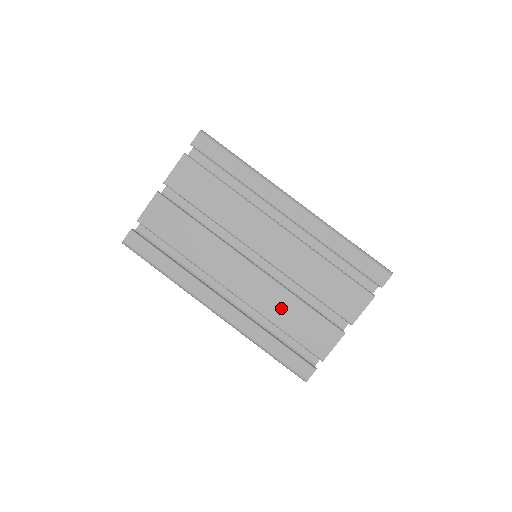
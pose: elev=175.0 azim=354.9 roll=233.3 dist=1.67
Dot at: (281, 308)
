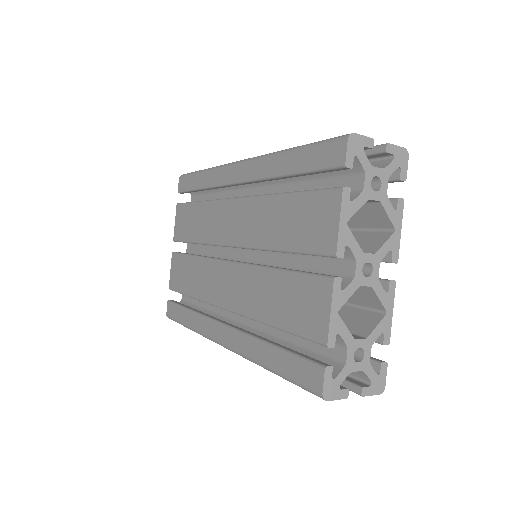
Dot at: (263, 295)
